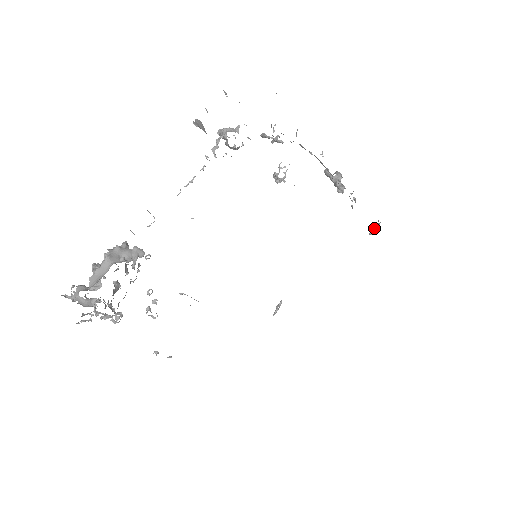
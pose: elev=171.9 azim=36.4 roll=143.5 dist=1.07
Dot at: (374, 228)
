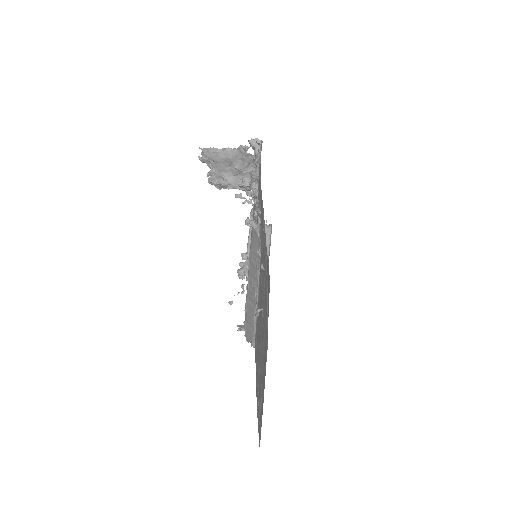
Dot at: (241, 327)
